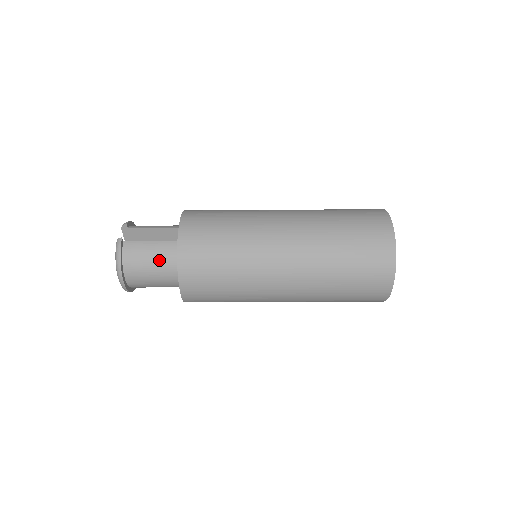
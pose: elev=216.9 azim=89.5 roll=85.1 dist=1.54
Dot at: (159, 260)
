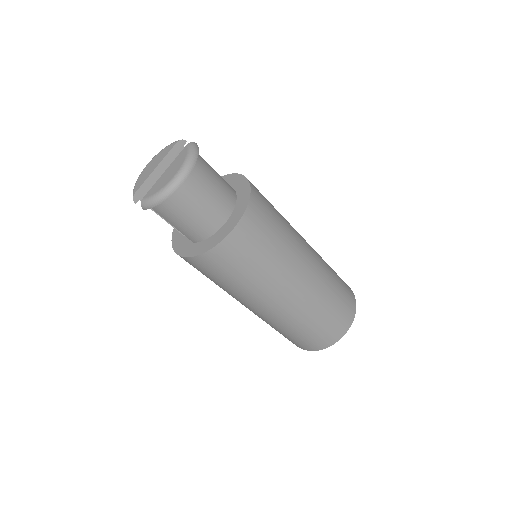
Dot at: (221, 189)
